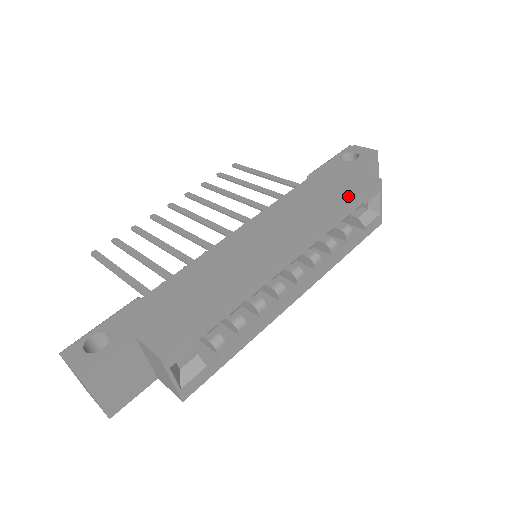
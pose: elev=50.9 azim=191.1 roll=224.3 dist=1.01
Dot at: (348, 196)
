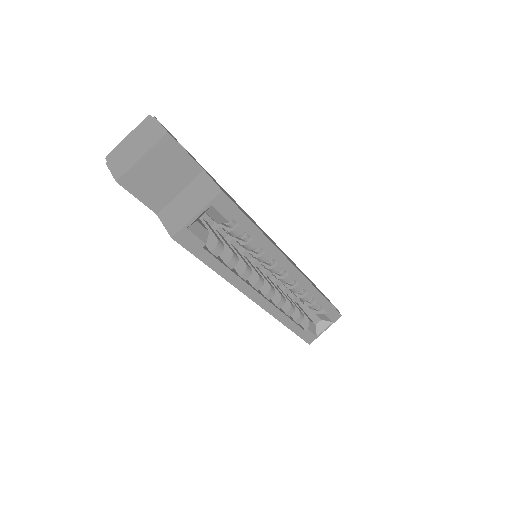
Dot at: occluded
